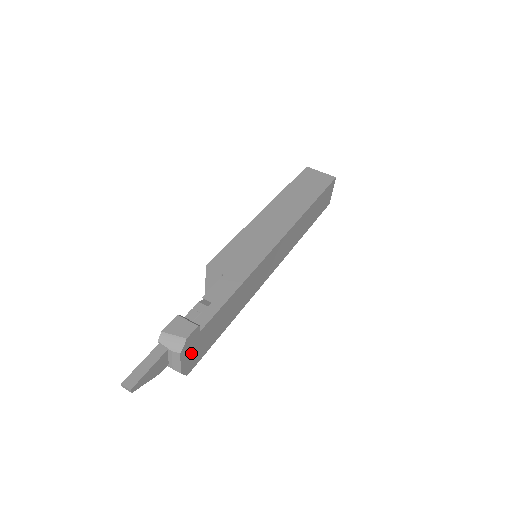
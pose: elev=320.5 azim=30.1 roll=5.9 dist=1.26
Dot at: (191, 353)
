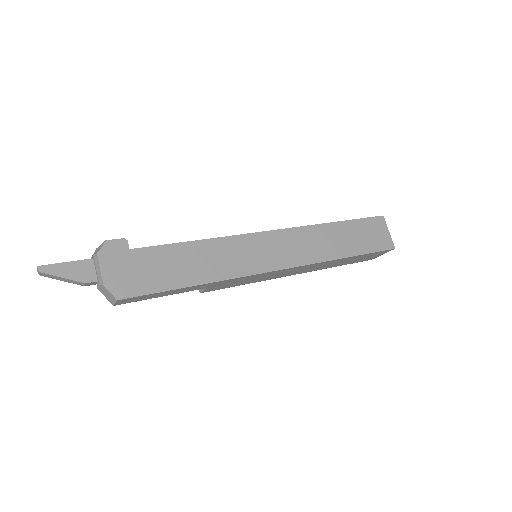
Dot at: (119, 270)
